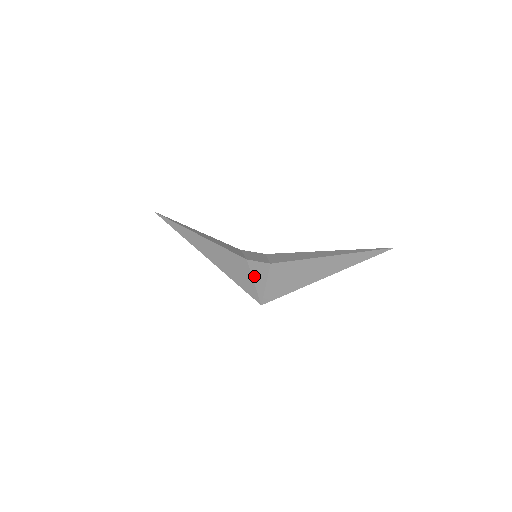
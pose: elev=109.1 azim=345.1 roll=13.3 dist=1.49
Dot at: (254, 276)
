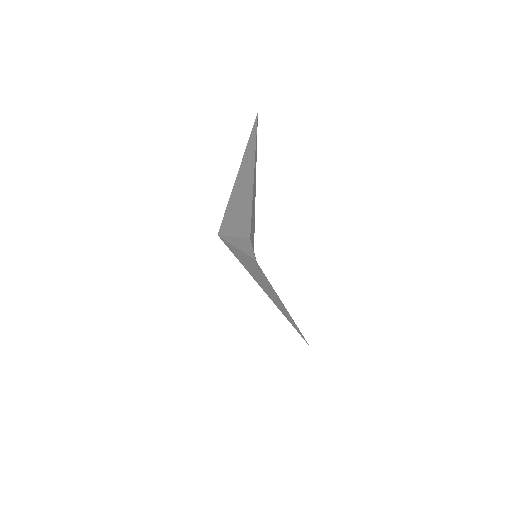
Dot at: (239, 239)
